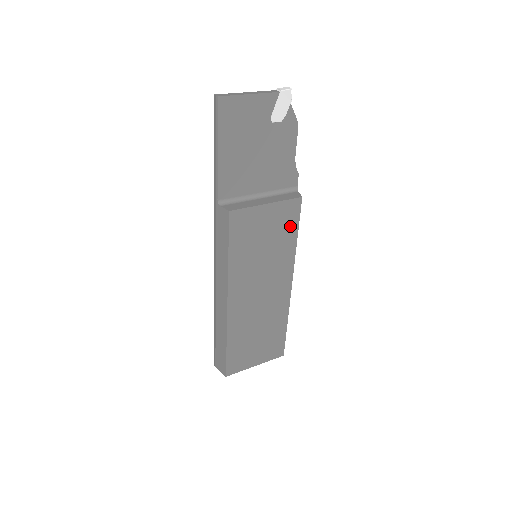
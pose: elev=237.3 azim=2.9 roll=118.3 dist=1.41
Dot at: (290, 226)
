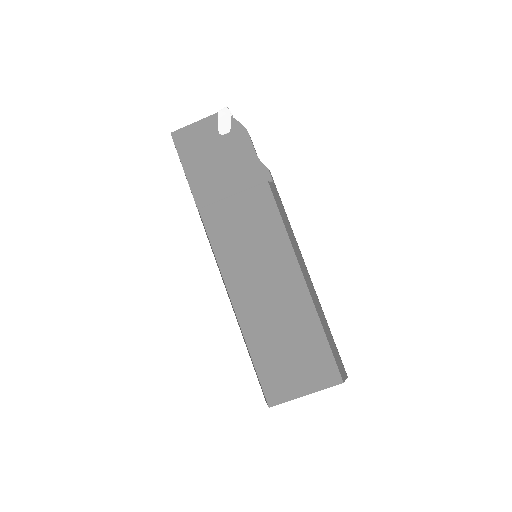
Dot at: (268, 212)
